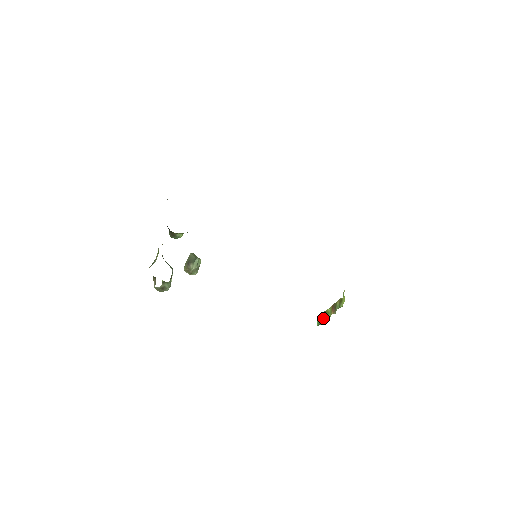
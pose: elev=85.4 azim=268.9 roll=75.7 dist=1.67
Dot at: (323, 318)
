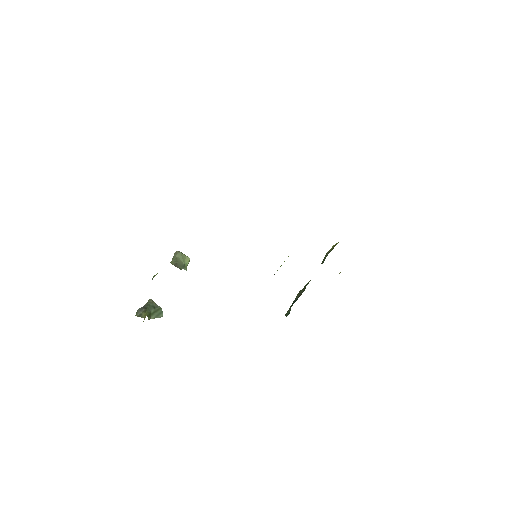
Dot at: occluded
